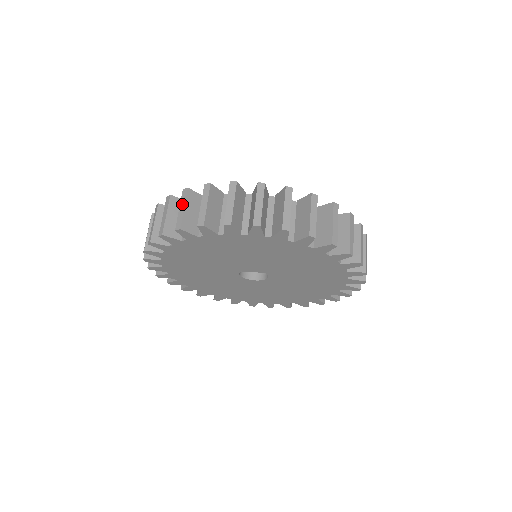
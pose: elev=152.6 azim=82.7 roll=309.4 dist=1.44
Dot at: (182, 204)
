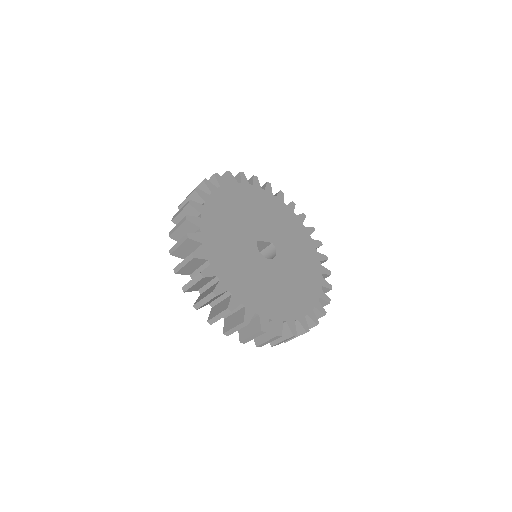
Dot at: occluded
